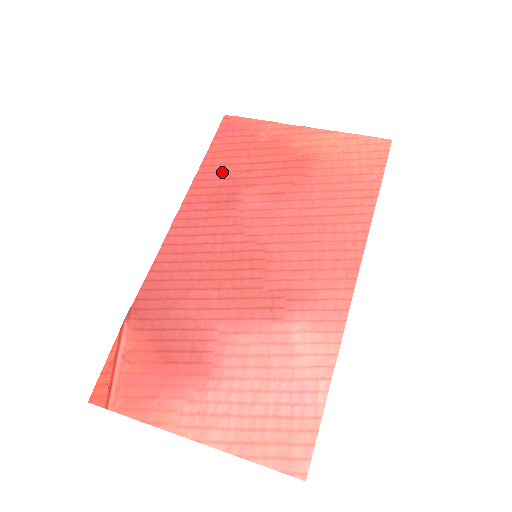
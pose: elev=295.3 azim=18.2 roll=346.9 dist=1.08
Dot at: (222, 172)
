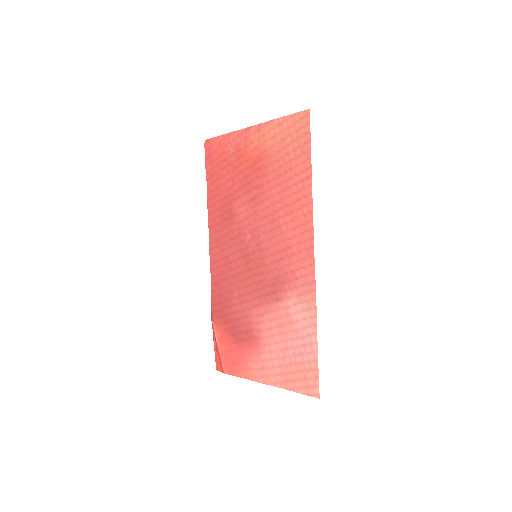
Dot at: (219, 194)
